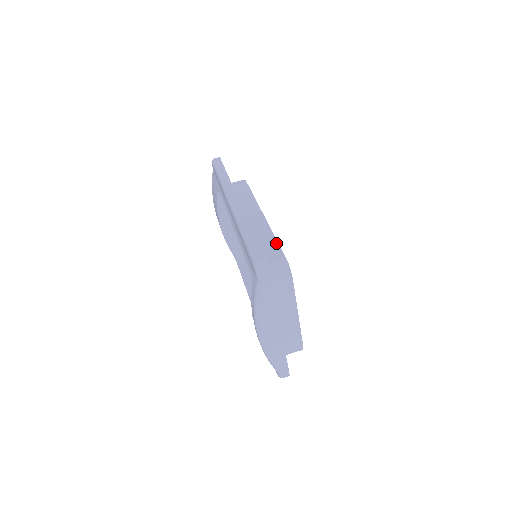
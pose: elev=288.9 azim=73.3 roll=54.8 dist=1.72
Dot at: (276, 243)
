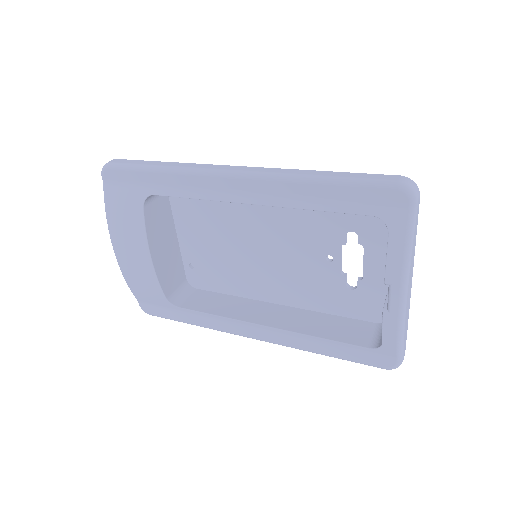
Dot at: occluded
